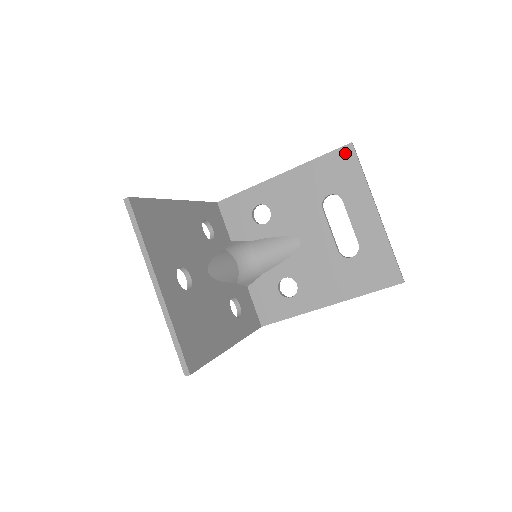
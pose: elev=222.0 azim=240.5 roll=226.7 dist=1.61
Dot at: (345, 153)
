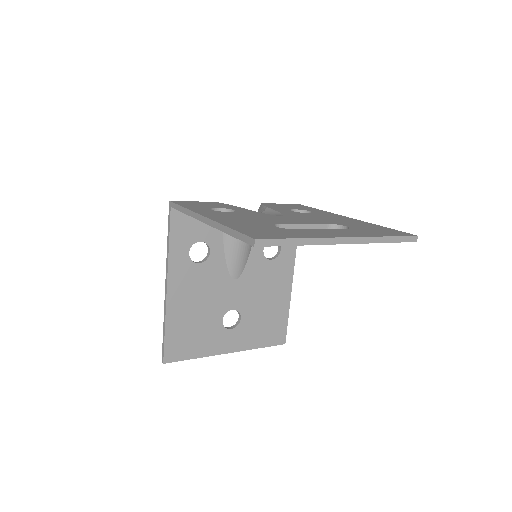
Dot at: occluded
